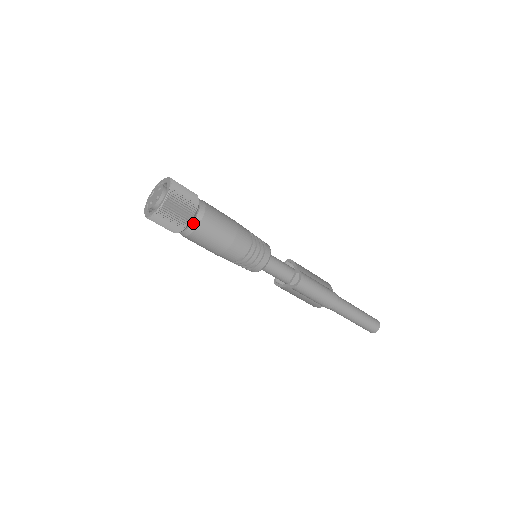
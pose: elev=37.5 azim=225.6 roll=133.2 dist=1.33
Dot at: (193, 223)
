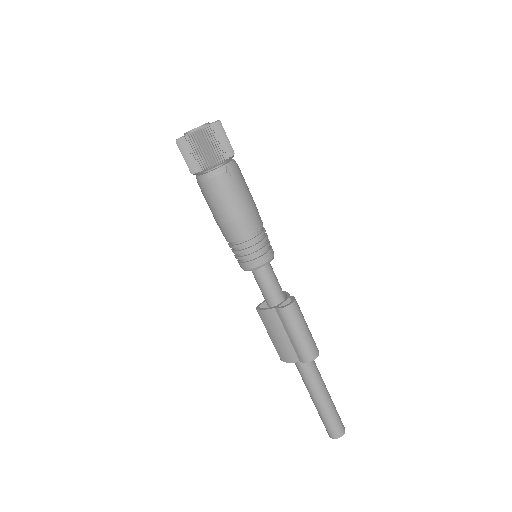
Dot at: (222, 166)
